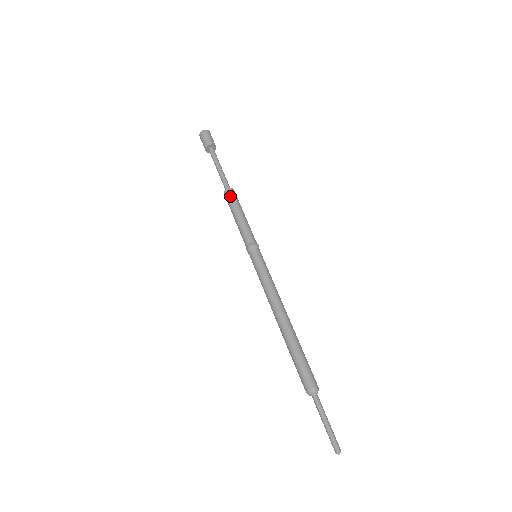
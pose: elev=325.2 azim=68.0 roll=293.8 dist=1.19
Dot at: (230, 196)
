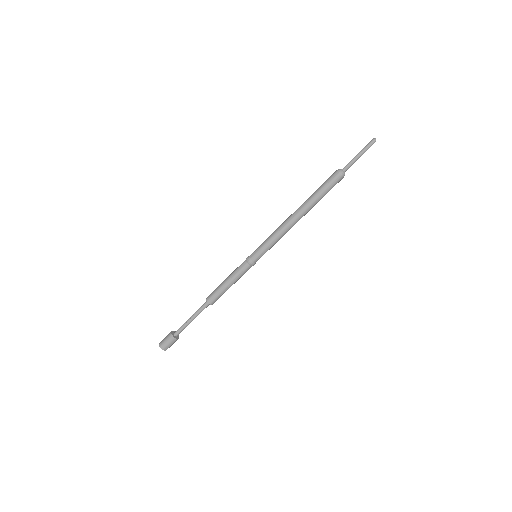
Dot at: (211, 293)
